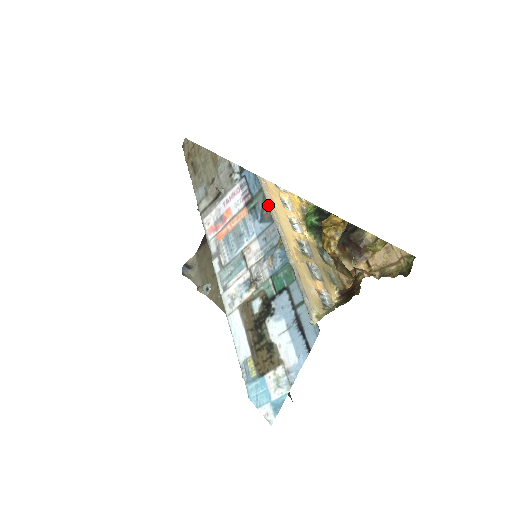
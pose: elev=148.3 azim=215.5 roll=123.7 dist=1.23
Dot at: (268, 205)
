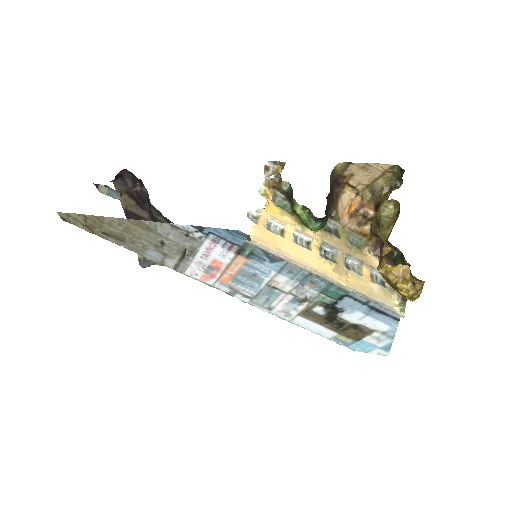
Dot at: occluded
